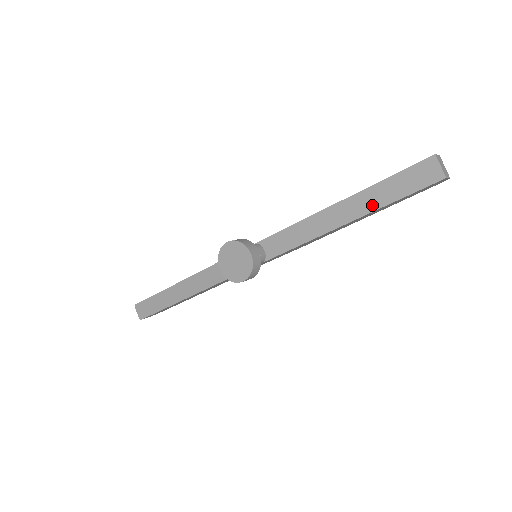
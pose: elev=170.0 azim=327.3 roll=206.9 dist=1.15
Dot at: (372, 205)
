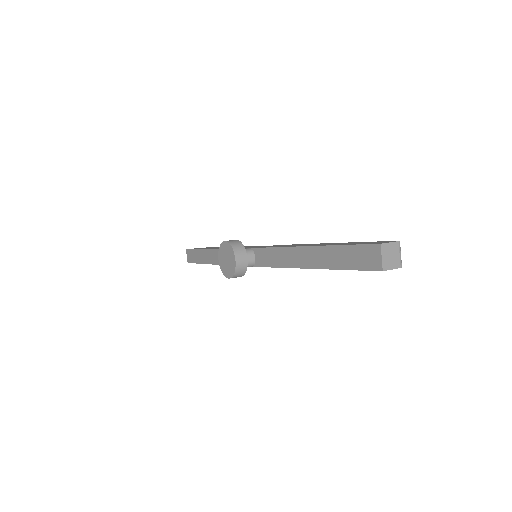
Dot at: (327, 263)
